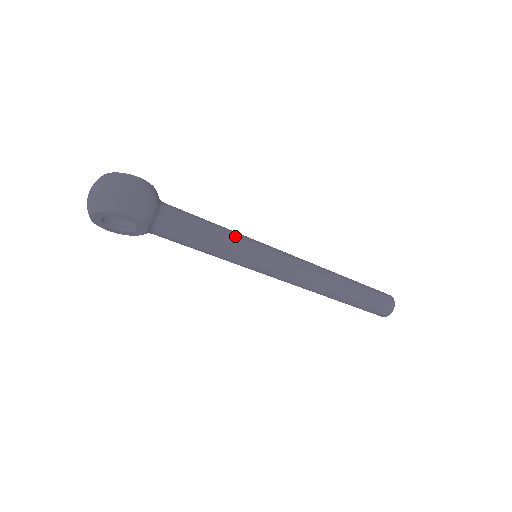
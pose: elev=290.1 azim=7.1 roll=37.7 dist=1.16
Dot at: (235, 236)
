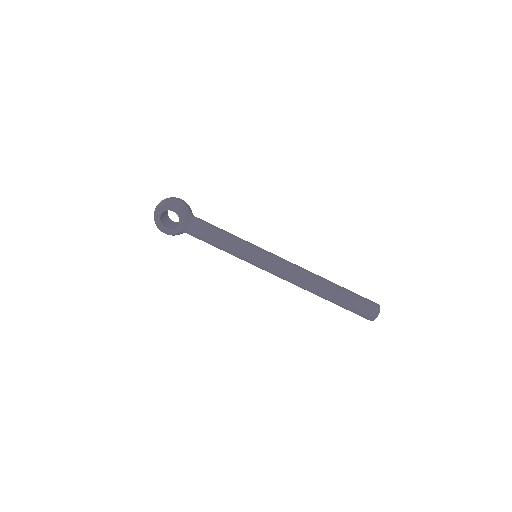
Dot at: occluded
